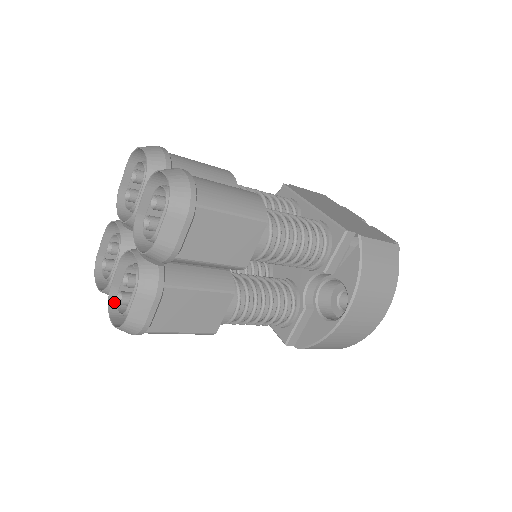
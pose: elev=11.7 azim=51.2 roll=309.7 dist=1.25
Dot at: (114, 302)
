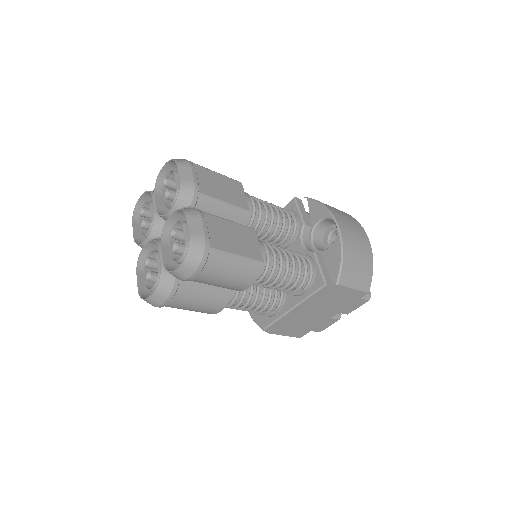
Dot at: occluded
